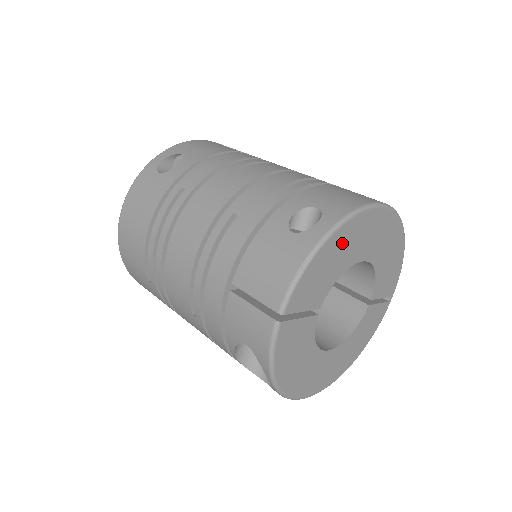
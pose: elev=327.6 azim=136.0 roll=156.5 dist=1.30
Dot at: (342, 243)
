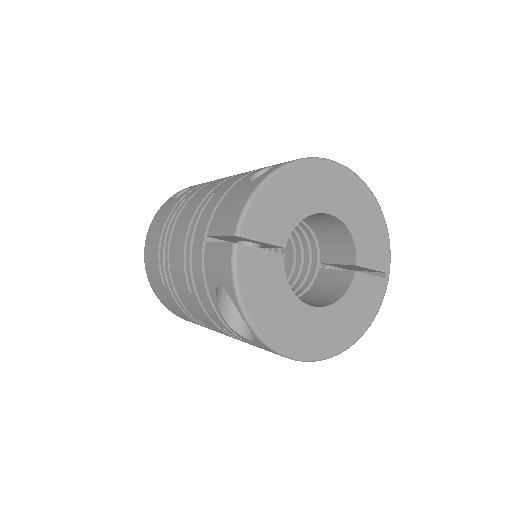
Dot at: (293, 185)
